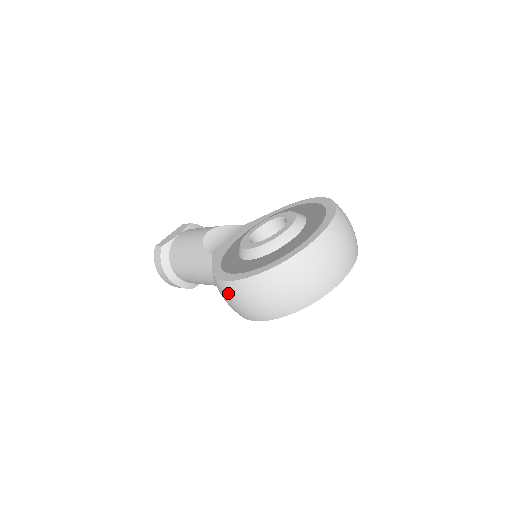
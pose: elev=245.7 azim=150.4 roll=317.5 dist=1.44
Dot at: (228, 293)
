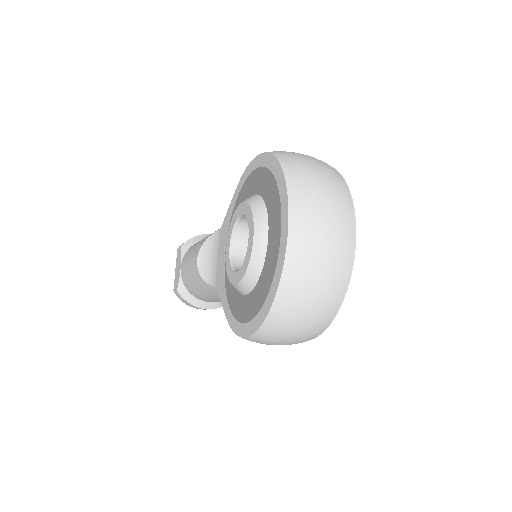
Dot at: occluded
